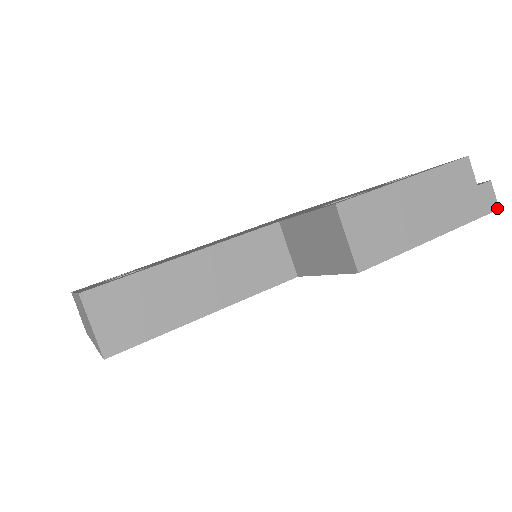
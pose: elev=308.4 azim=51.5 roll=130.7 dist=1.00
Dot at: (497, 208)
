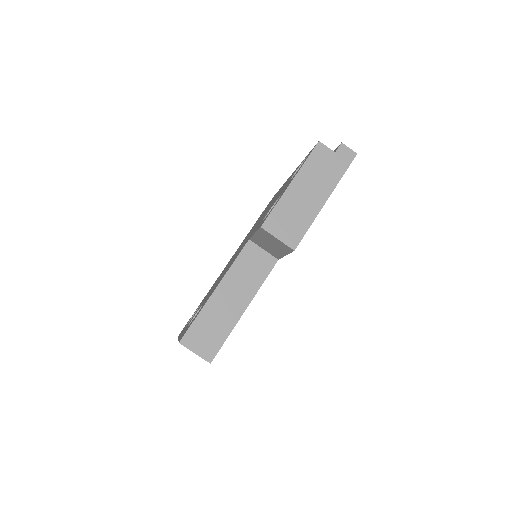
Dot at: (355, 155)
